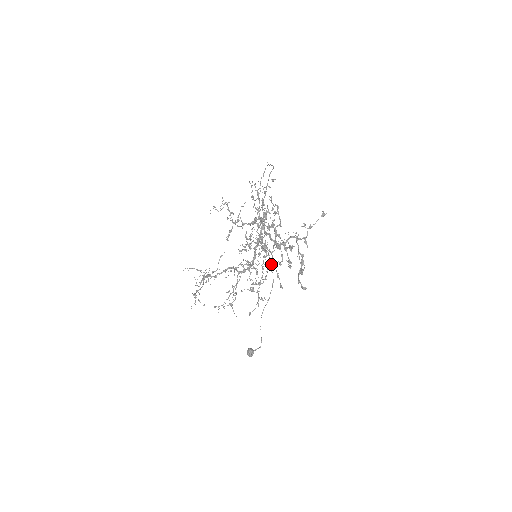
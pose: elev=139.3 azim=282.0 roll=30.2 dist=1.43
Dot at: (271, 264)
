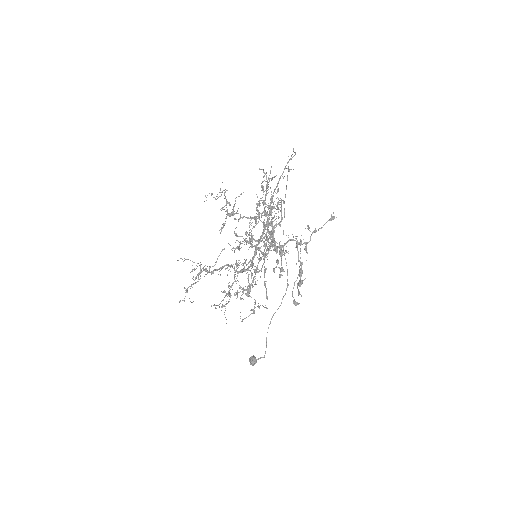
Dot at: (261, 269)
